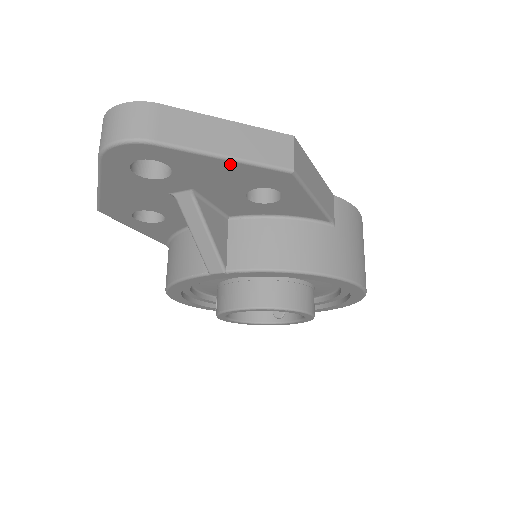
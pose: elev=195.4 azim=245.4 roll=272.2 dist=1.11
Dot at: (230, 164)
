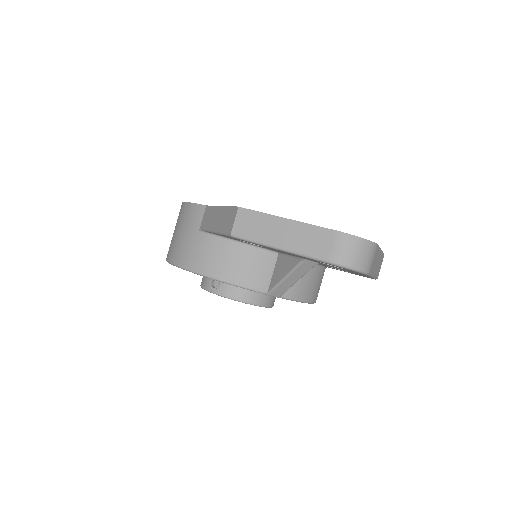
Dot at: (367, 276)
